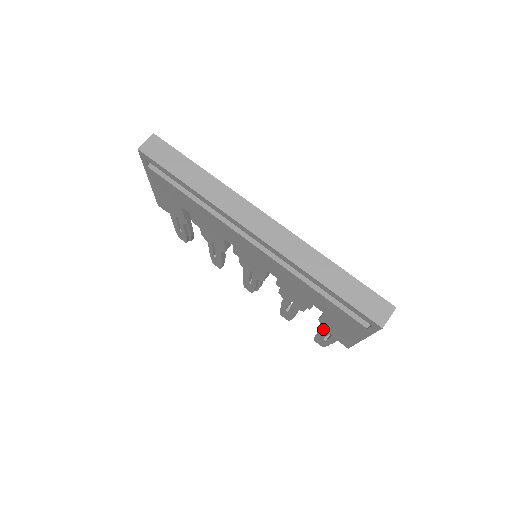
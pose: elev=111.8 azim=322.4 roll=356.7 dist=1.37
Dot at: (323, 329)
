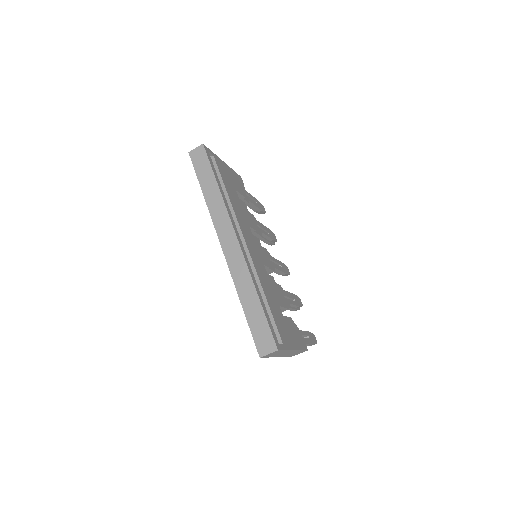
Dot at: occluded
